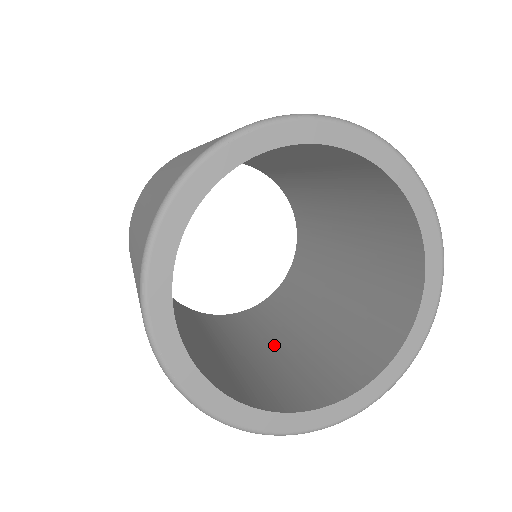
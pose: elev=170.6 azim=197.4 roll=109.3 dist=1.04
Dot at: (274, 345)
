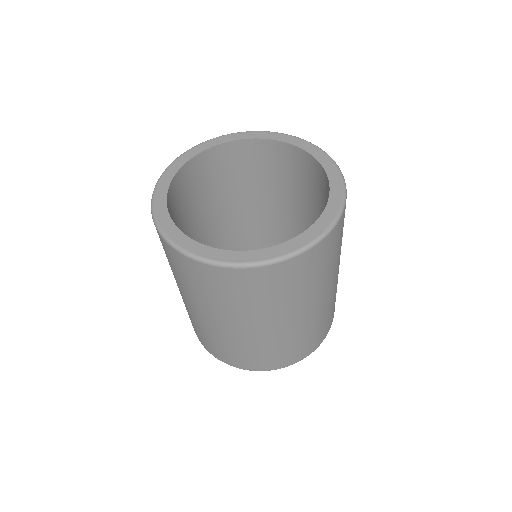
Dot at: occluded
